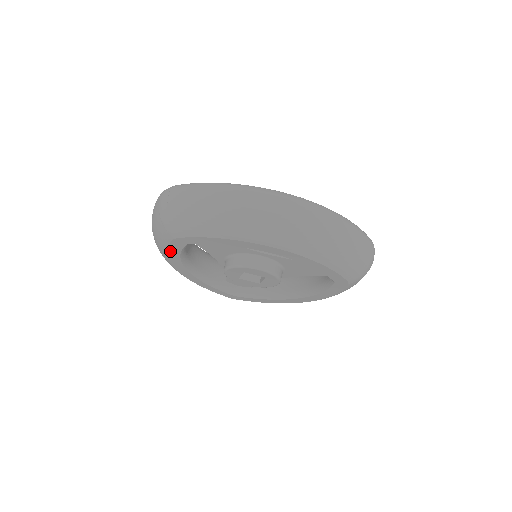
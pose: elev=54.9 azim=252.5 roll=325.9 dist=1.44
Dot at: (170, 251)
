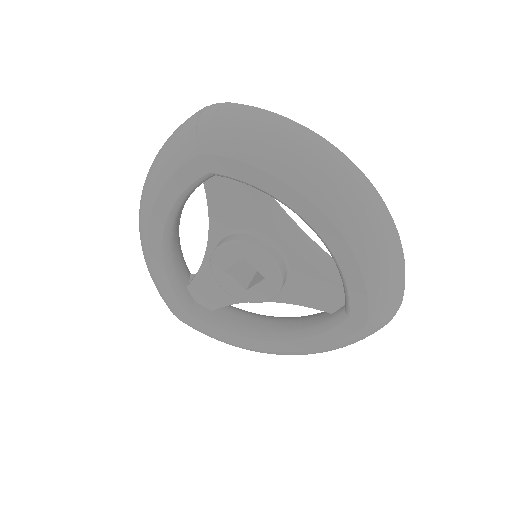
Dot at: (173, 181)
